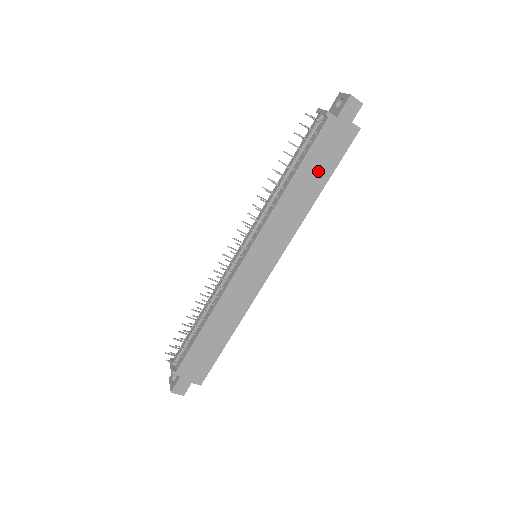
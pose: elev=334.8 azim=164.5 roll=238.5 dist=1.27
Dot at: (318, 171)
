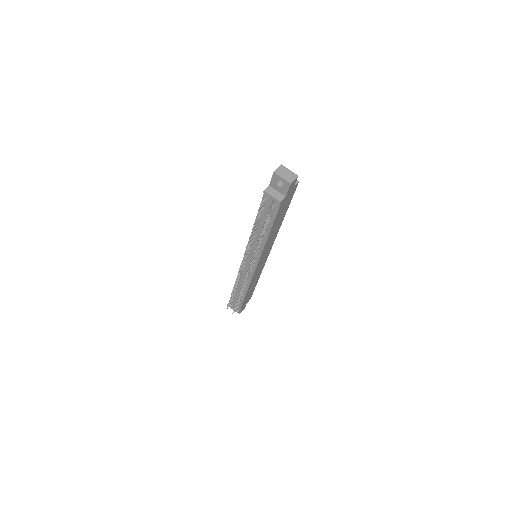
Dot at: (281, 216)
